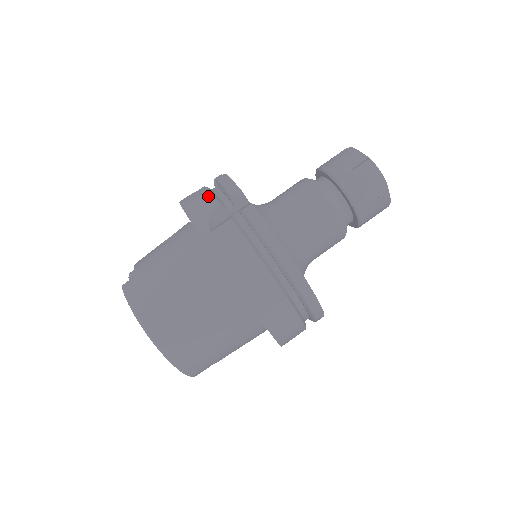
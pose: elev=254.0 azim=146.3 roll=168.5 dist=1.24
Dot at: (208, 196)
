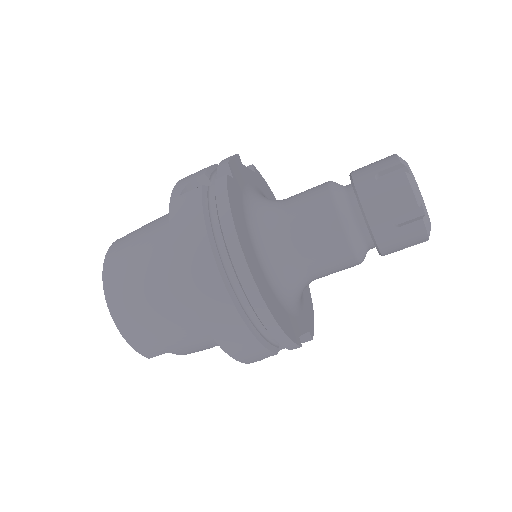
Dot at: (205, 168)
